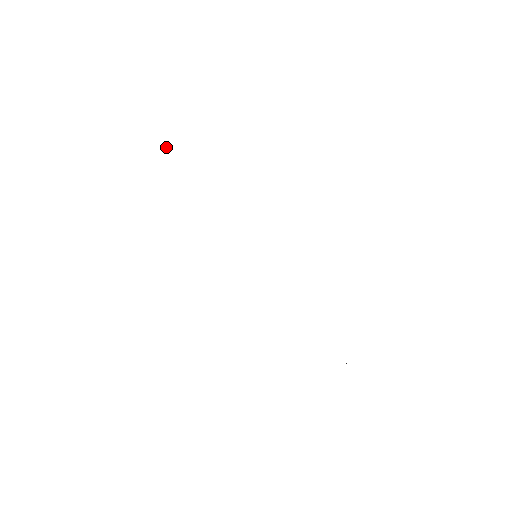
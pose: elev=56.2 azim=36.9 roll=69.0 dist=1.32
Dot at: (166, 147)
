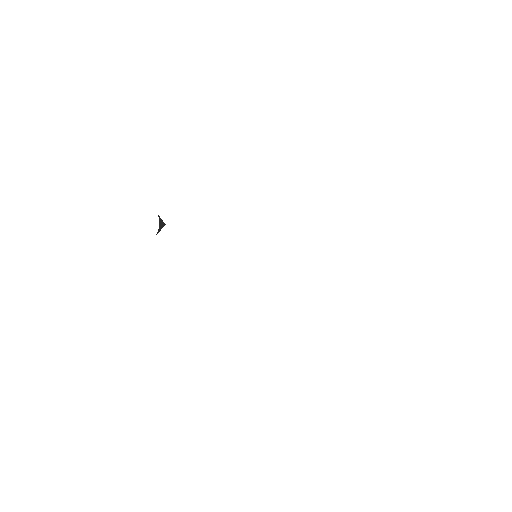
Dot at: (159, 227)
